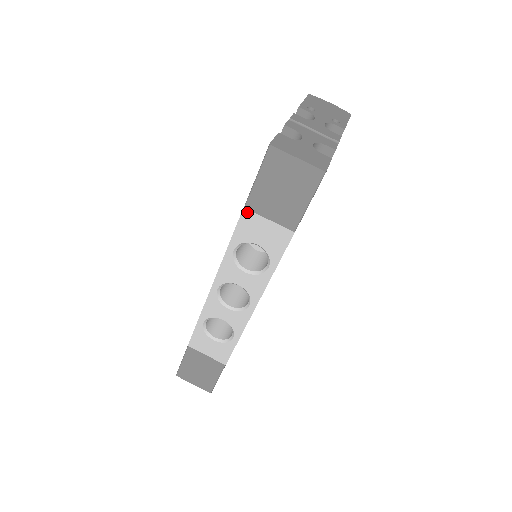
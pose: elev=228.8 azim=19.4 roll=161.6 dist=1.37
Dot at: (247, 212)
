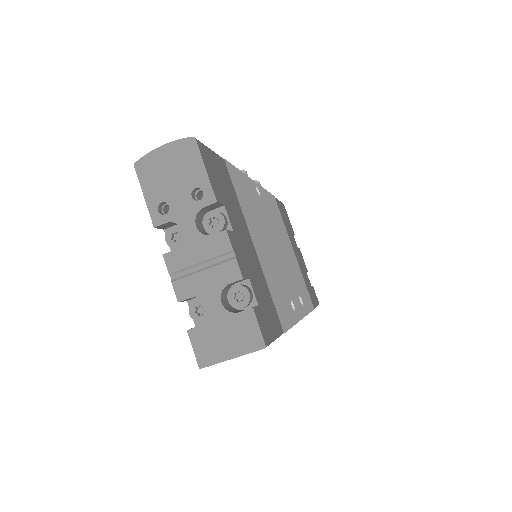
Dot at: occluded
